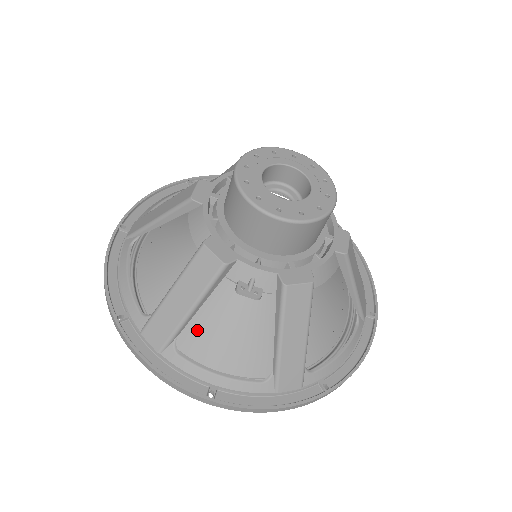
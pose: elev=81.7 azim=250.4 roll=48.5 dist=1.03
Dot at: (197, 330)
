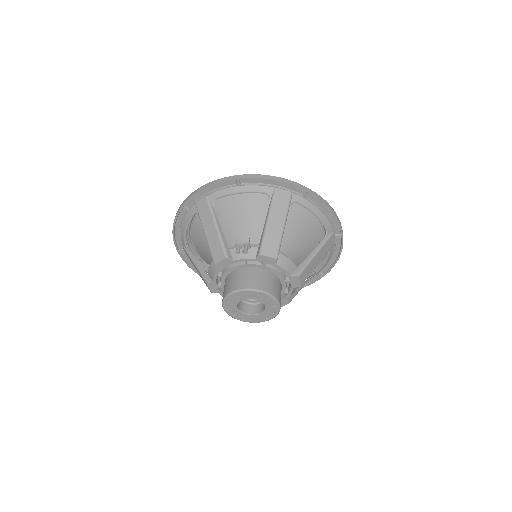
Dot at: occluded
